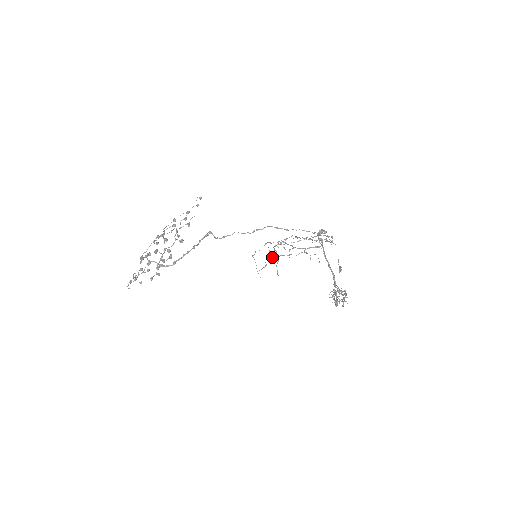
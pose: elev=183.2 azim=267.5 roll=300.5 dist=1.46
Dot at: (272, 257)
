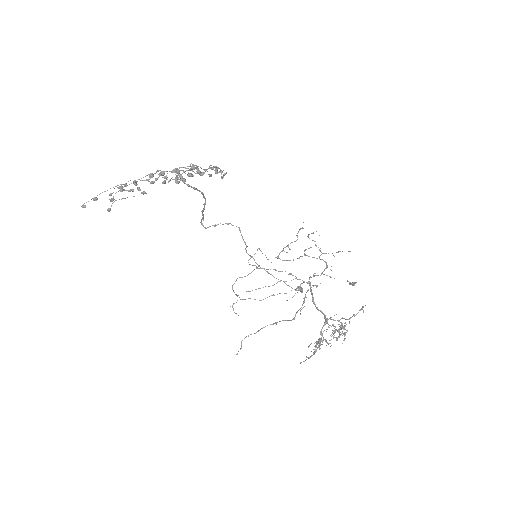
Dot at: occluded
